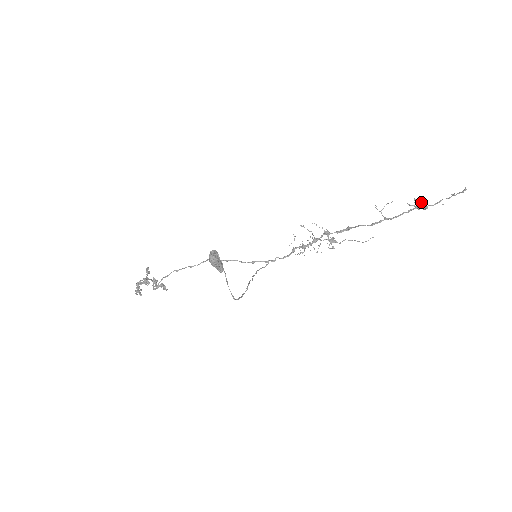
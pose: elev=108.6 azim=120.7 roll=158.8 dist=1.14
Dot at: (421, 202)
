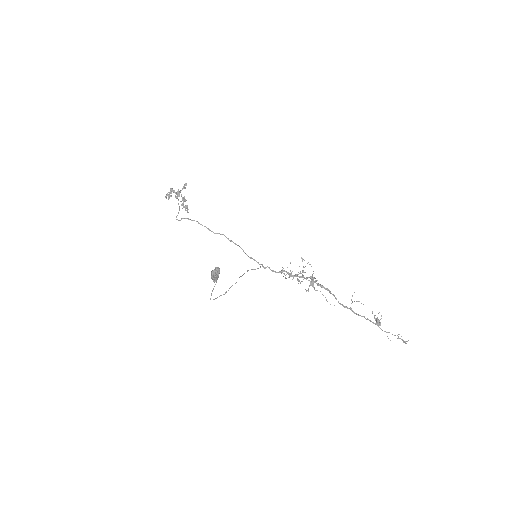
Dot at: (378, 321)
